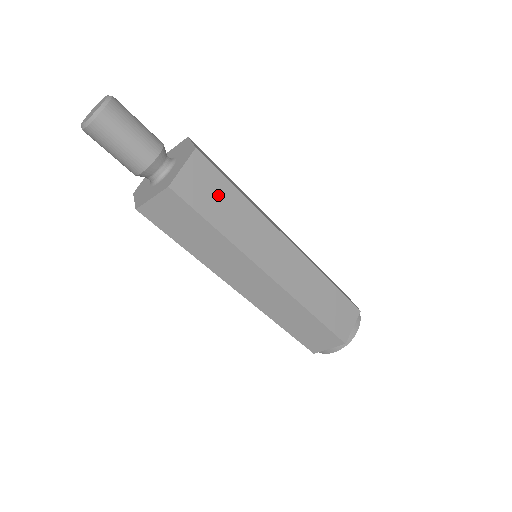
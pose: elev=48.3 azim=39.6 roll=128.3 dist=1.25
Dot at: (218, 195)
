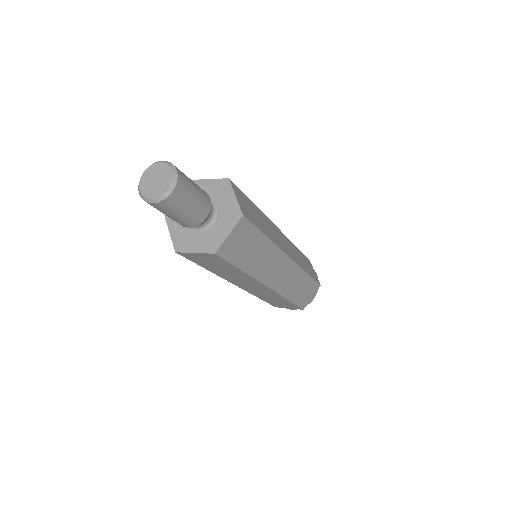
Dot at: (249, 245)
